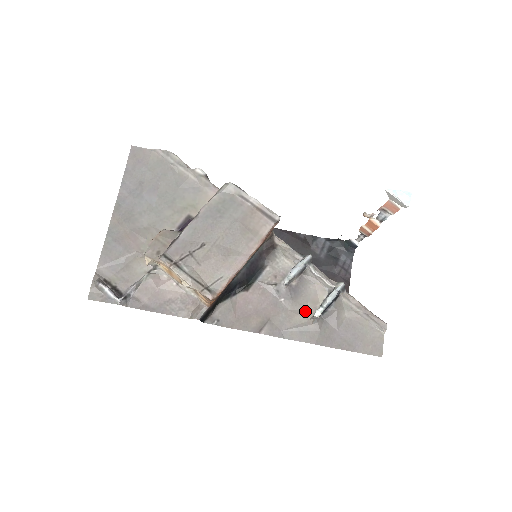
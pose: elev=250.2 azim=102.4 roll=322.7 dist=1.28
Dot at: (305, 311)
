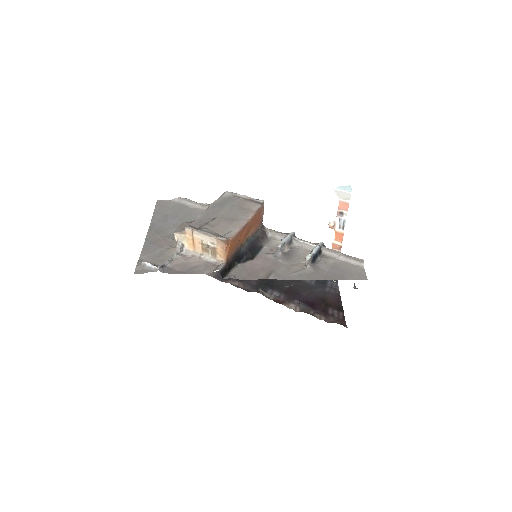
Dot at: (299, 264)
